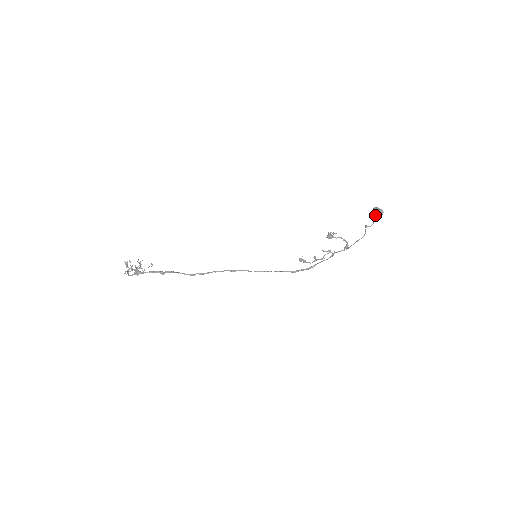
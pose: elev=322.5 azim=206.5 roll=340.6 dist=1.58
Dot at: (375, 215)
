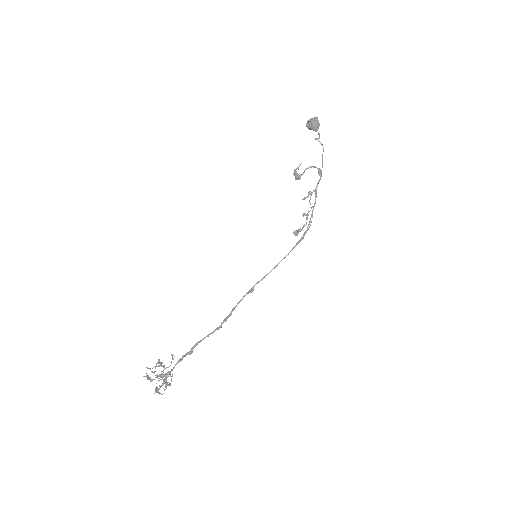
Dot at: (313, 126)
